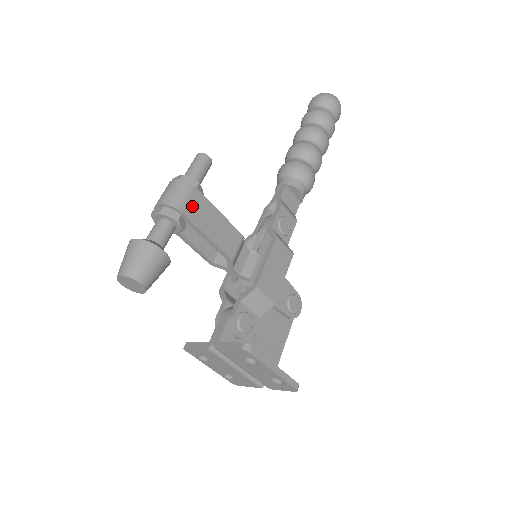
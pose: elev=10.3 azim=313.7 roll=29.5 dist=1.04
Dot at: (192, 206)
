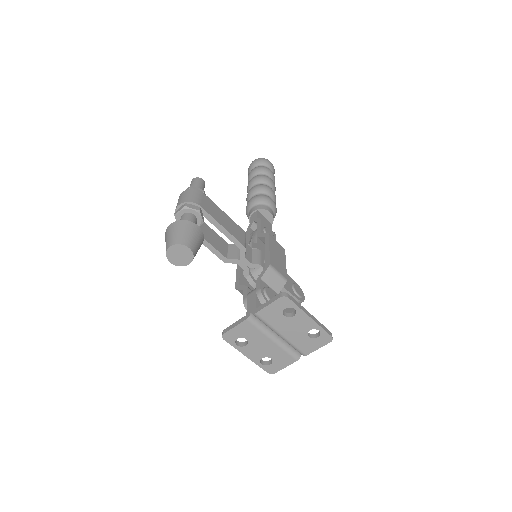
Dot at: (205, 204)
